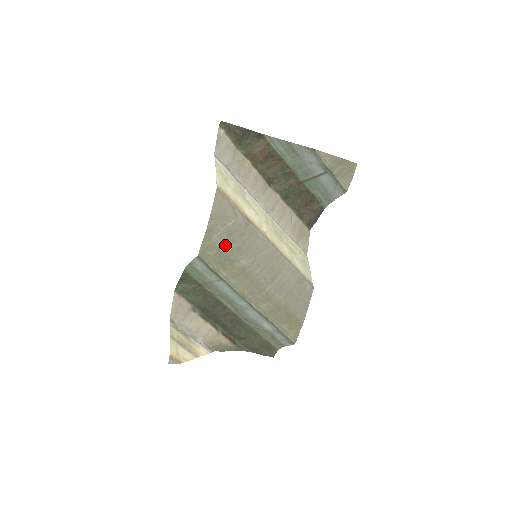
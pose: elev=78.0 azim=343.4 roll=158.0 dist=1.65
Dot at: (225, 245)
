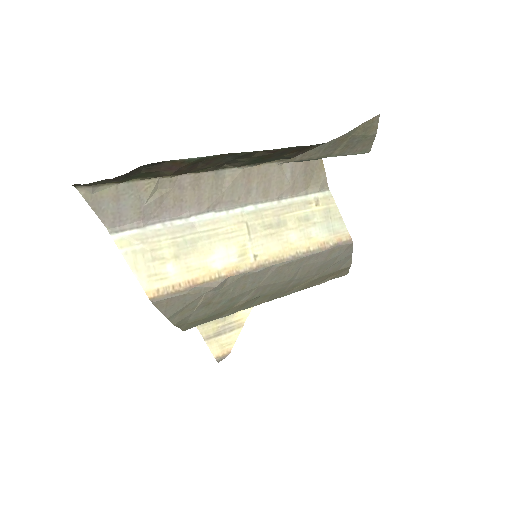
Dot at: (209, 311)
